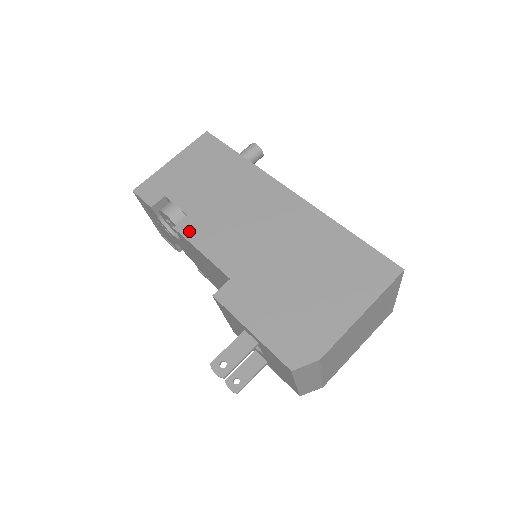
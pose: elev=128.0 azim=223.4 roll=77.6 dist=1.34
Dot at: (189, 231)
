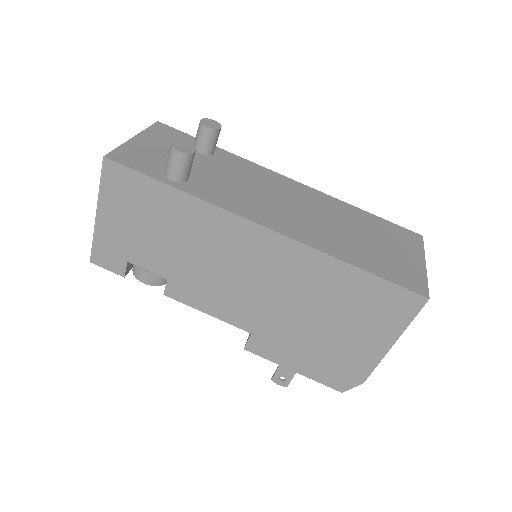
Dot at: (181, 296)
